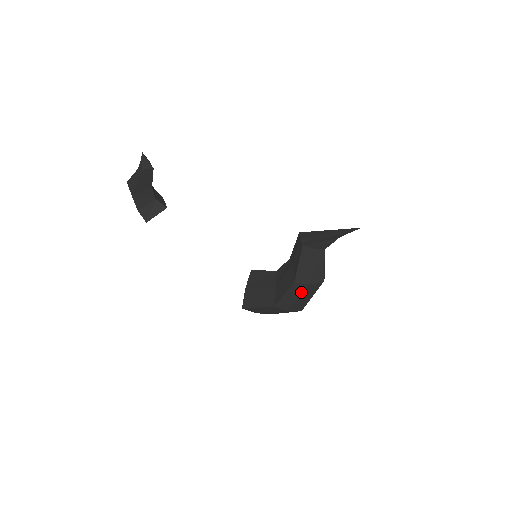
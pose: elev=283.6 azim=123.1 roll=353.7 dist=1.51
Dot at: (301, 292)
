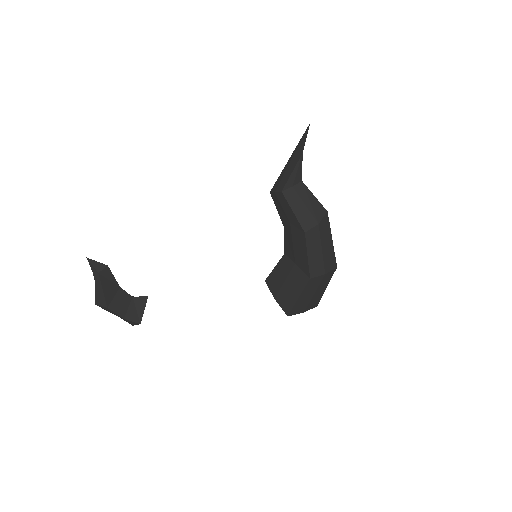
Dot at: (319, 239)
